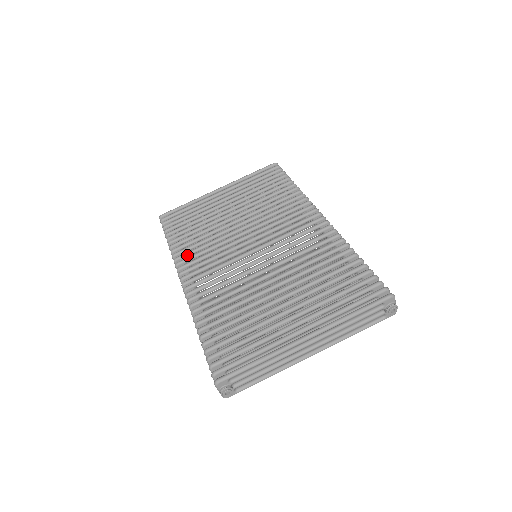
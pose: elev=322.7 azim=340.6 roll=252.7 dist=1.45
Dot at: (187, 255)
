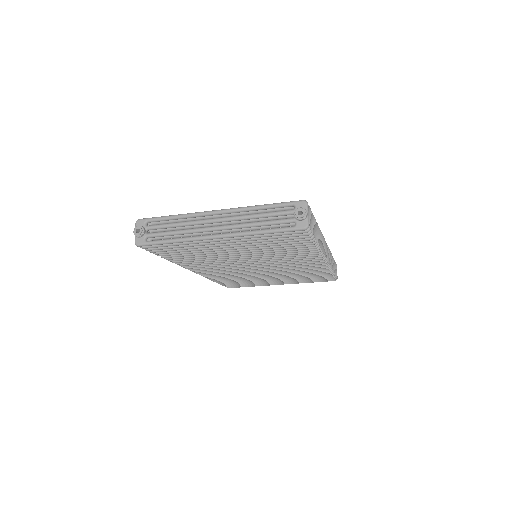
Dot at: occluded
